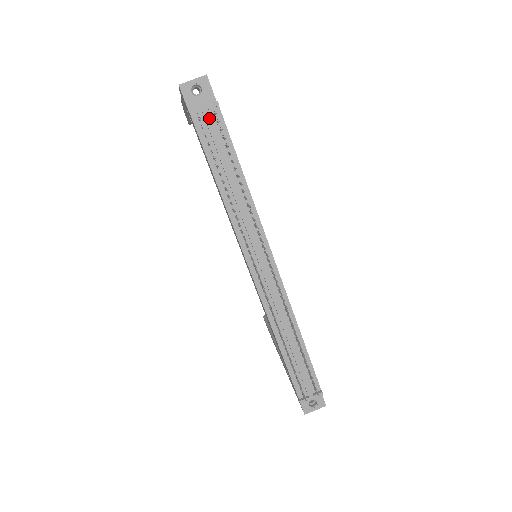
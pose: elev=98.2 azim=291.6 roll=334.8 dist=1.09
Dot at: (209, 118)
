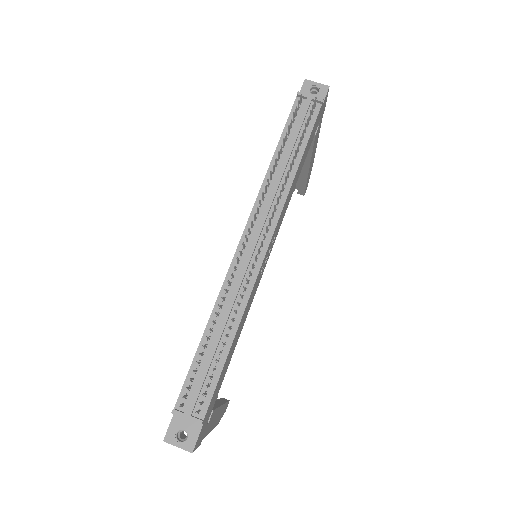
Dot at: (308, 104)
